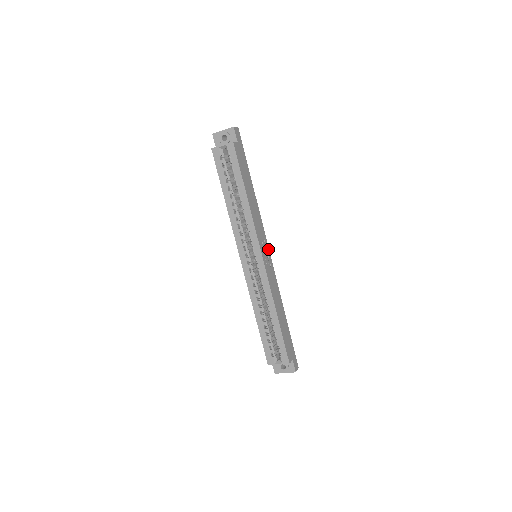
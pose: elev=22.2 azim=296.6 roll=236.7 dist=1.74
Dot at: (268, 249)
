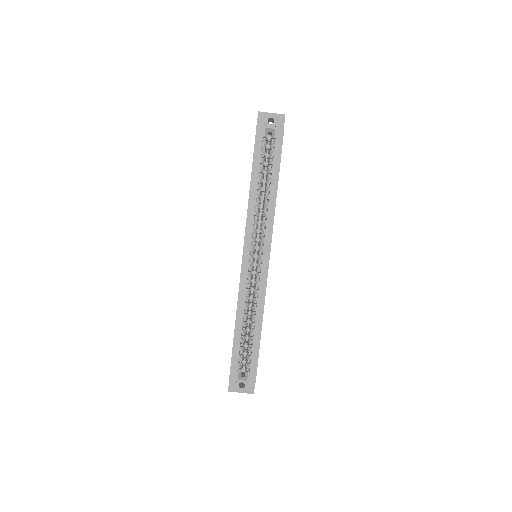
Dot at: occluded
